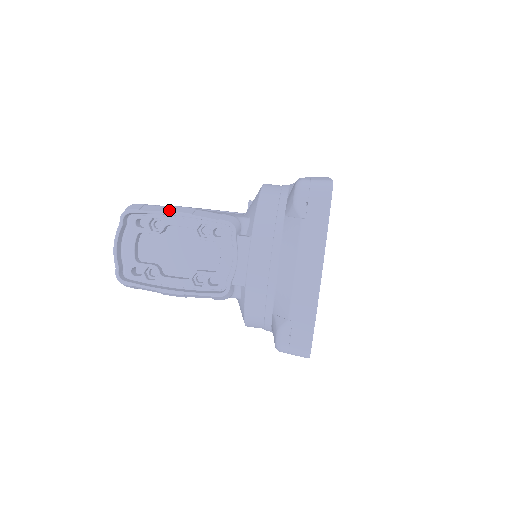
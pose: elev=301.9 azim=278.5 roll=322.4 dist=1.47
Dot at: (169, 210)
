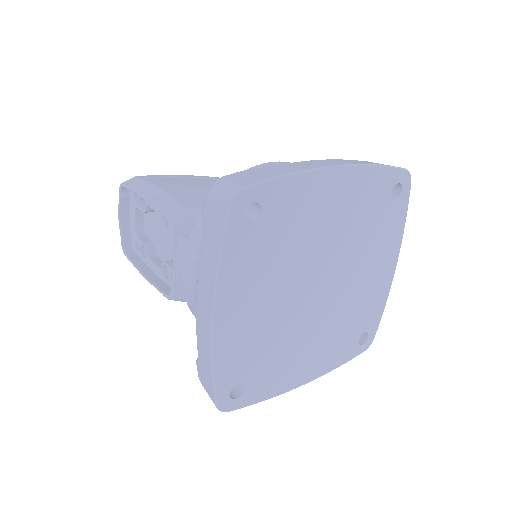
Dot at: (140, 190)
